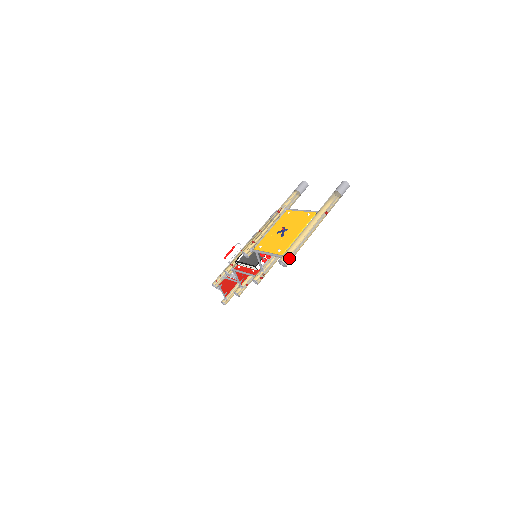
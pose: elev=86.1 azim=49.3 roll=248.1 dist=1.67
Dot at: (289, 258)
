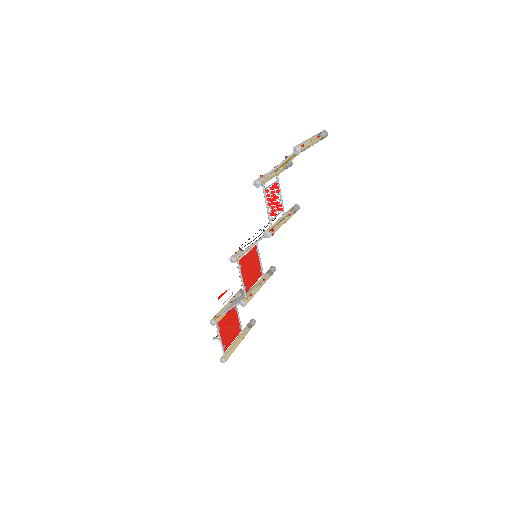
Dot at: (302, 145)
